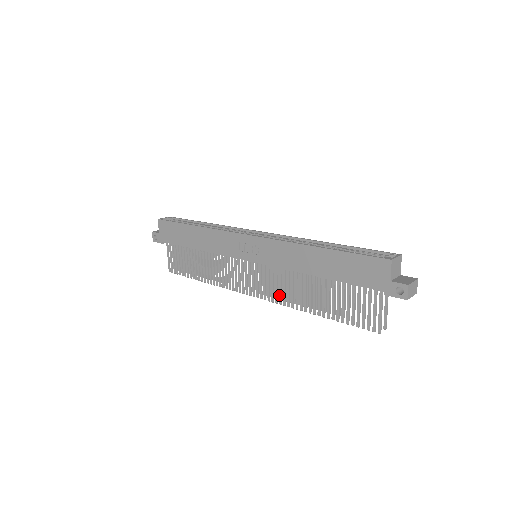
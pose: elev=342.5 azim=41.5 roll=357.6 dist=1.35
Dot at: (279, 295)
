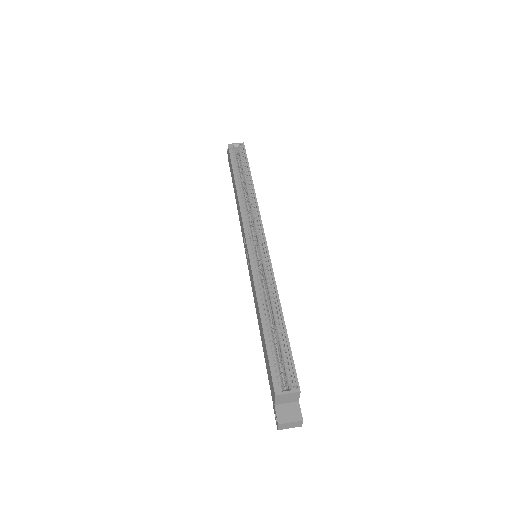
Dot at: occluded
